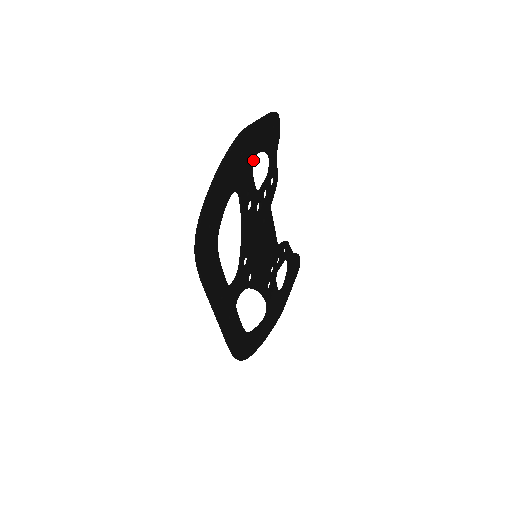
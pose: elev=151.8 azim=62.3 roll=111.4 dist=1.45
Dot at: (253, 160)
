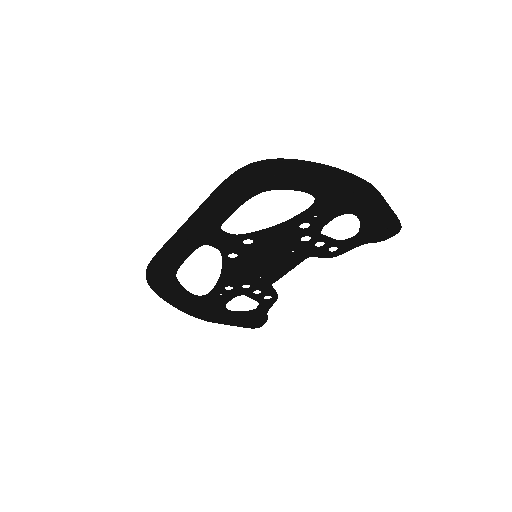
Dot at: (349, 212)
